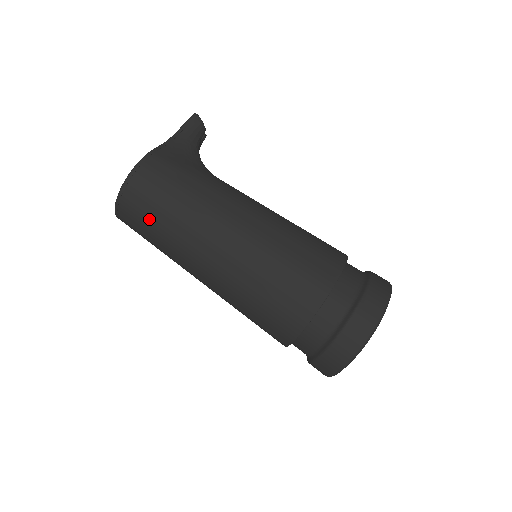
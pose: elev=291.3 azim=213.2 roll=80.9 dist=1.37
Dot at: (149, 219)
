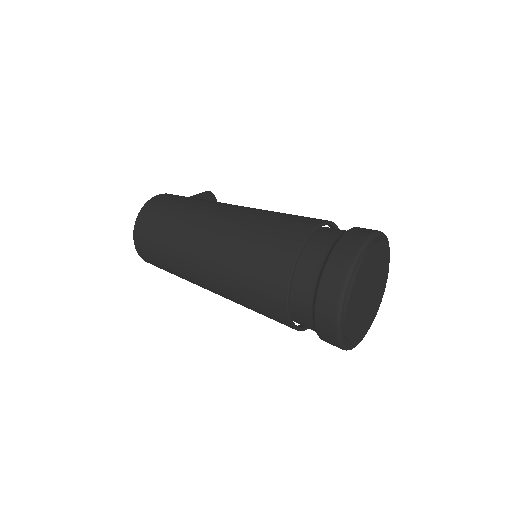
Dot at: (158, 225)
